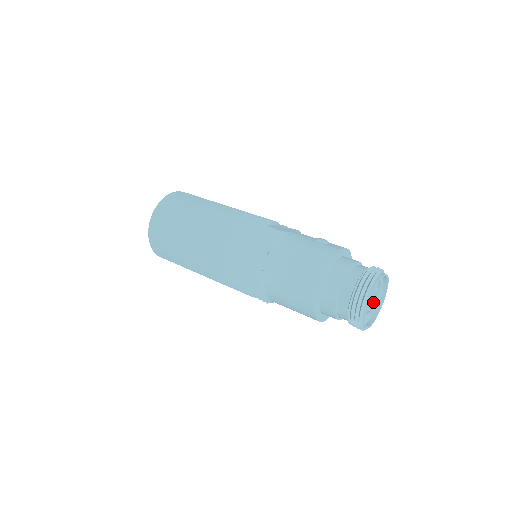
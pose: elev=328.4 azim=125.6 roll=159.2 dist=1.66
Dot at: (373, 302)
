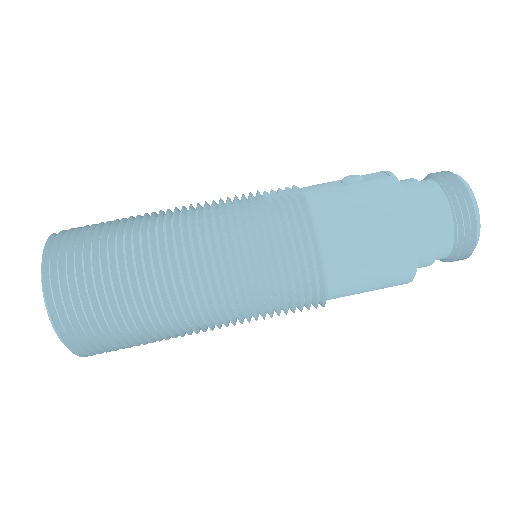
Dot at: occluded
